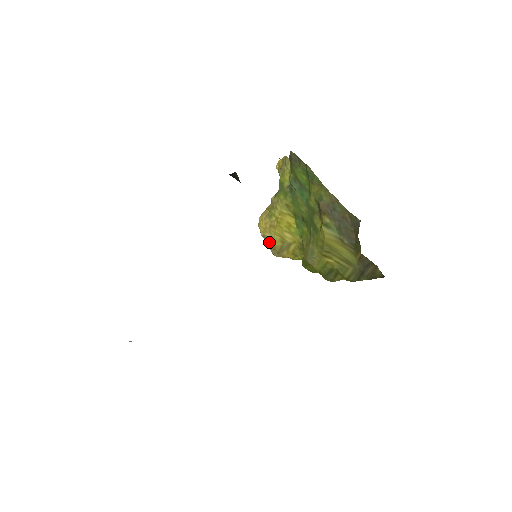
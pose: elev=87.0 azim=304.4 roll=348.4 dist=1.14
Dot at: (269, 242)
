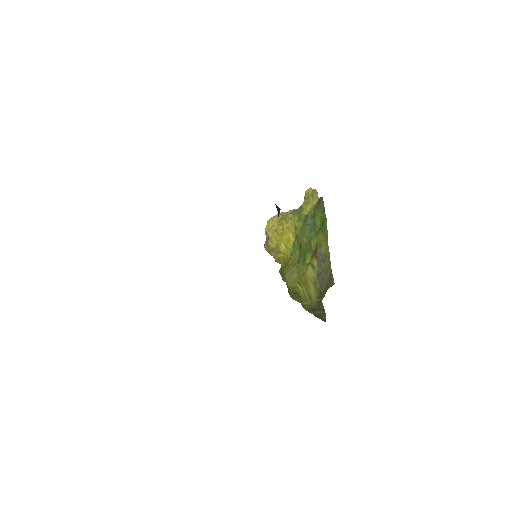
Dot at: (267, 239)
